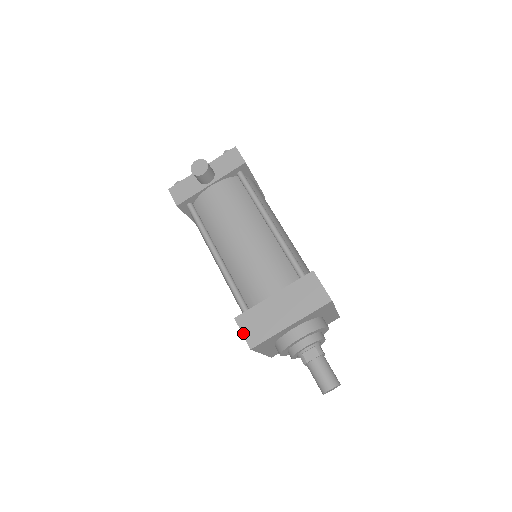
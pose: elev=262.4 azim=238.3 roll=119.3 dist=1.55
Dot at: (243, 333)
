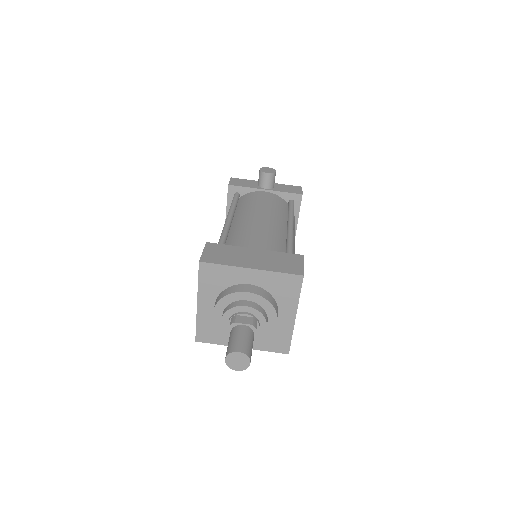
Dot at: (204, 251)
